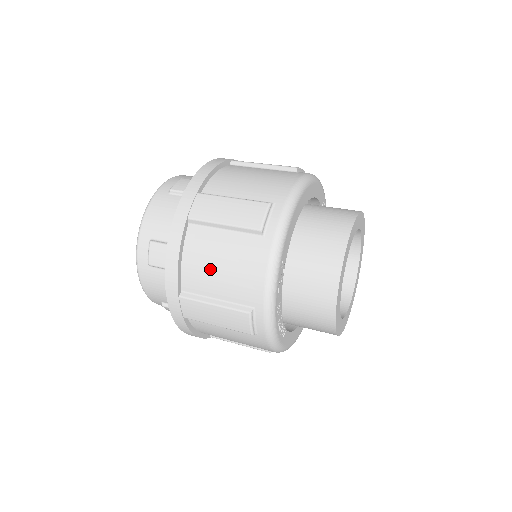
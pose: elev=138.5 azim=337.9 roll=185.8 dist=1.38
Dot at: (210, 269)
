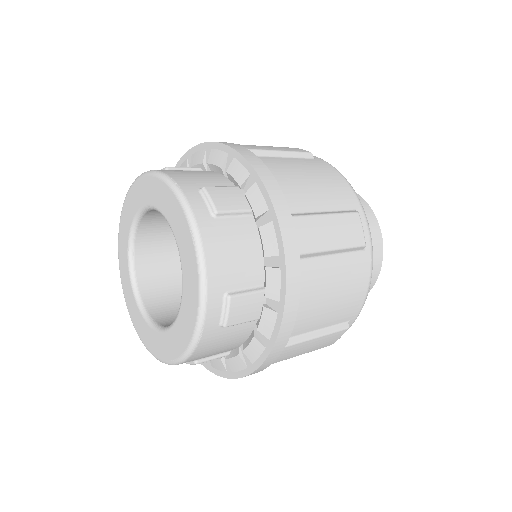
Dot at: (322, 303)
